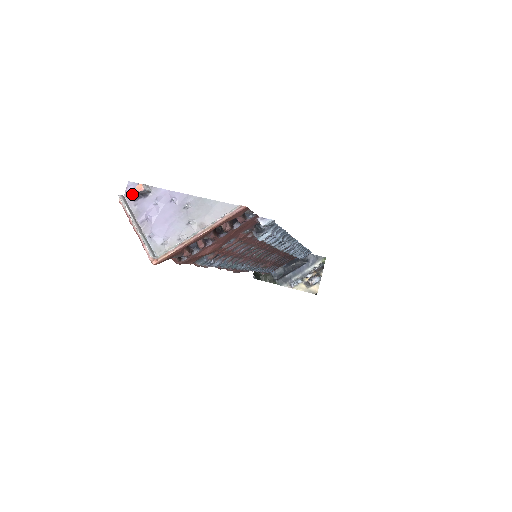
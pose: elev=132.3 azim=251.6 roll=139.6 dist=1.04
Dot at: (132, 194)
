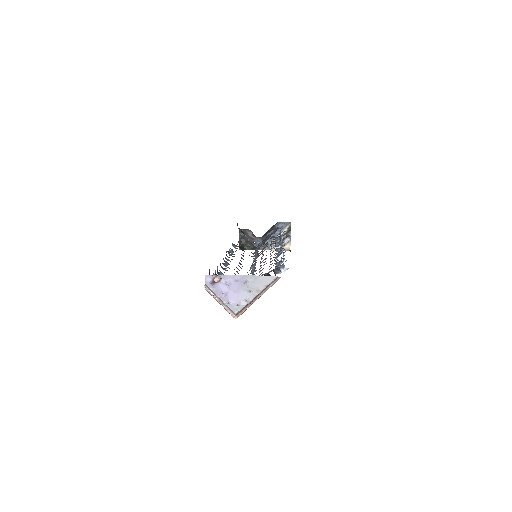
Dot at: (210, 282)
